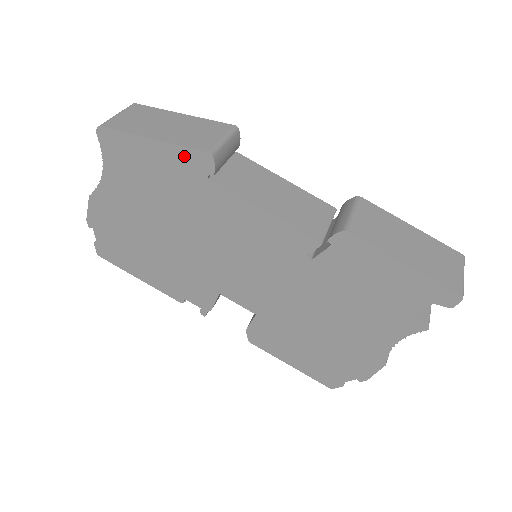
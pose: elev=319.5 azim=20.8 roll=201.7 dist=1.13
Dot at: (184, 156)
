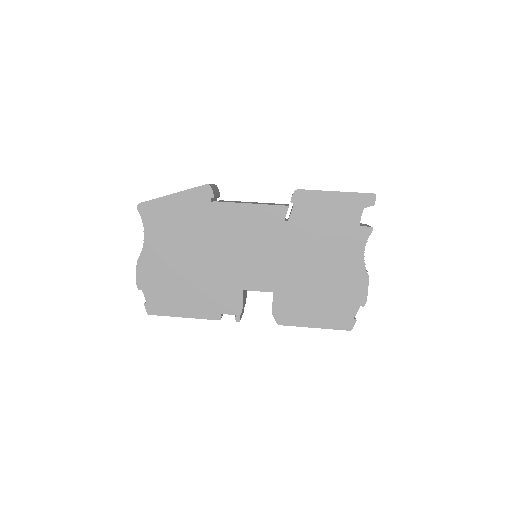
Dot at: (193, 194)
